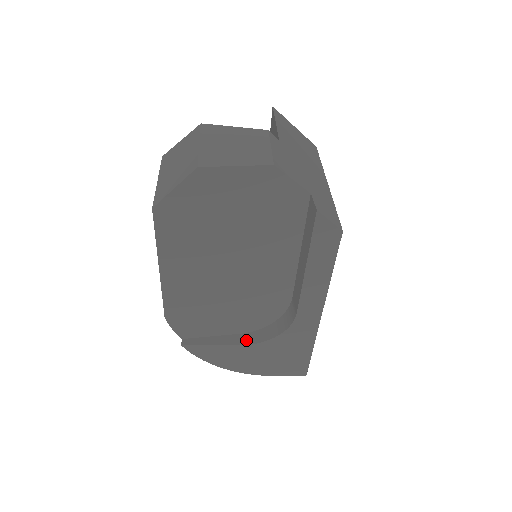
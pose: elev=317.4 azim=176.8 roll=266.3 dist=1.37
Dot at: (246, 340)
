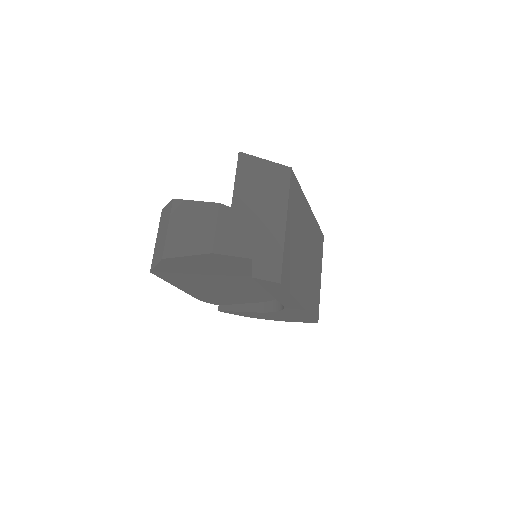
Dot at: (261, 309)
